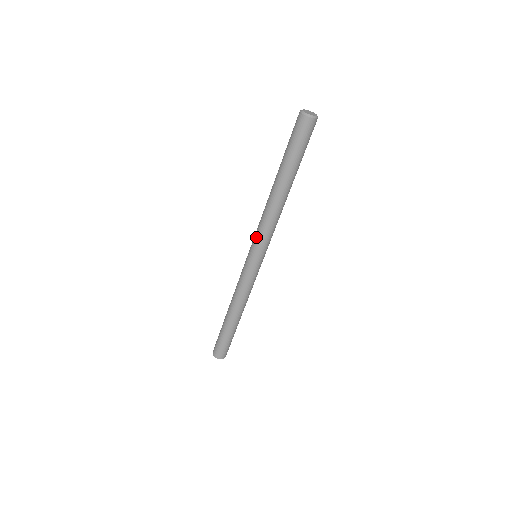
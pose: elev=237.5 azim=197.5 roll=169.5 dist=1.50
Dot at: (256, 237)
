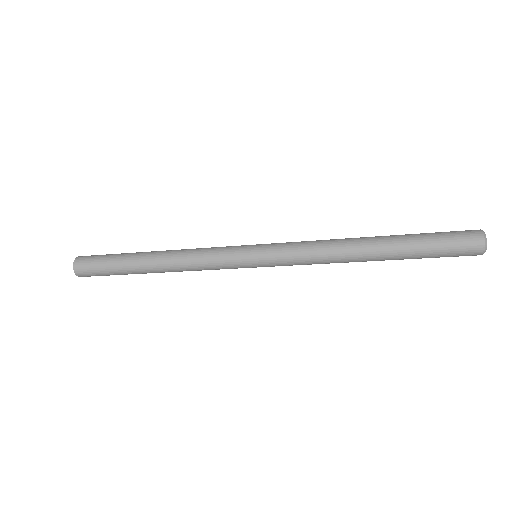
Dot at: (287, 260)
